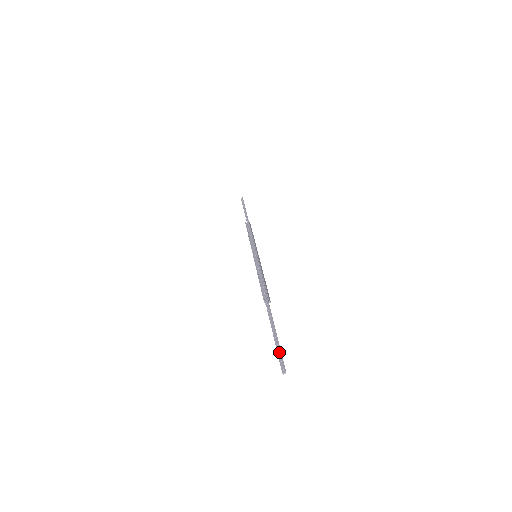
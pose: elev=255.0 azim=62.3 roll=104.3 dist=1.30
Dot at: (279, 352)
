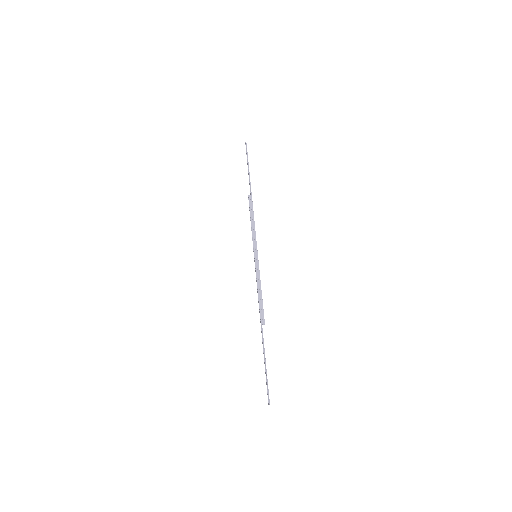
Dot at: (266, 384)
